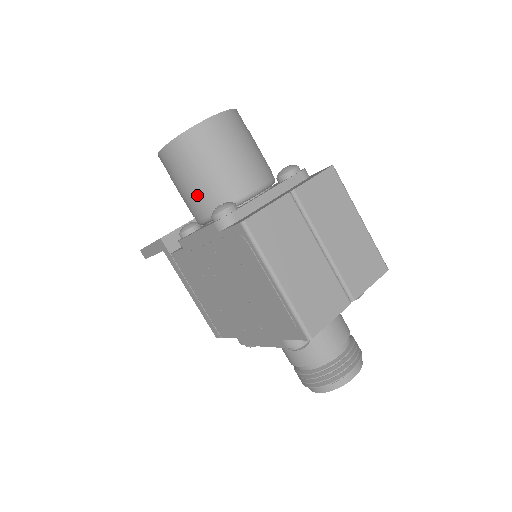
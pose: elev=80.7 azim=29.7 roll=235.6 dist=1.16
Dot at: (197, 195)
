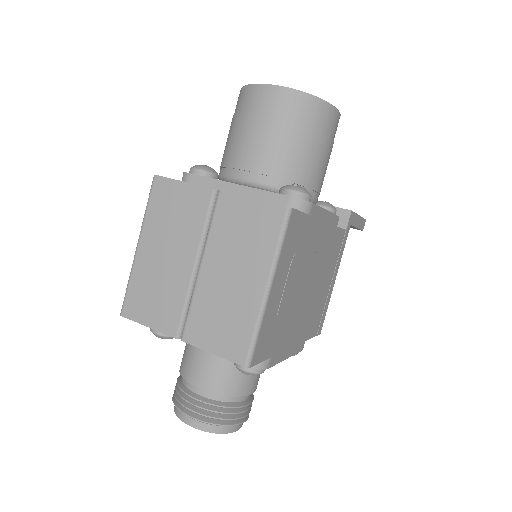
Dot at: occluded
